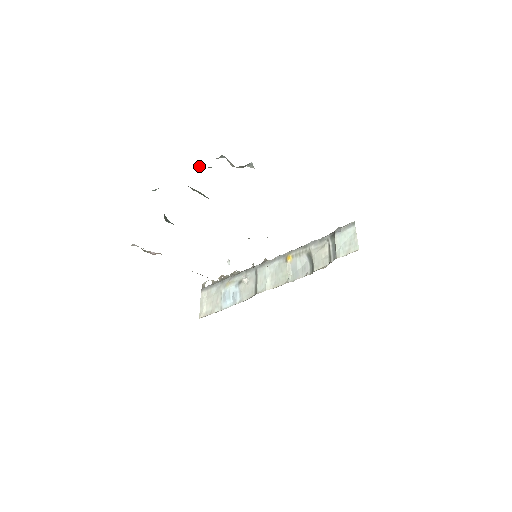
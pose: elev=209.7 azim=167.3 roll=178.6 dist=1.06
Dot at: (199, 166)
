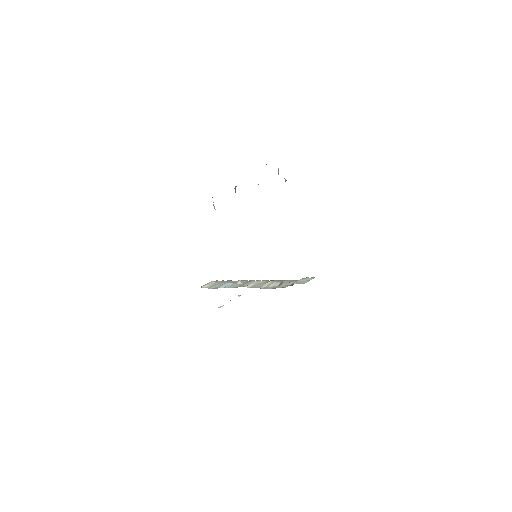
Dot at: (266, 164)
